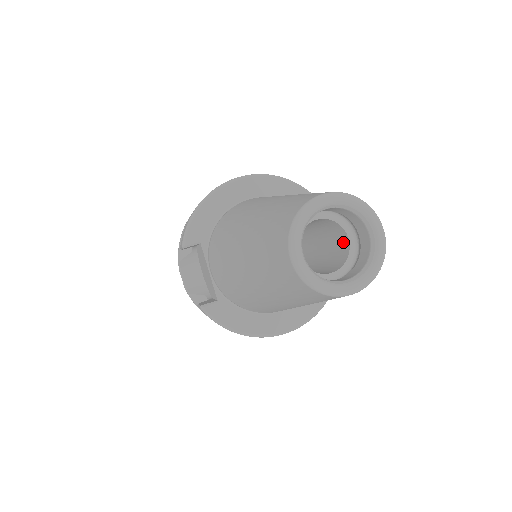
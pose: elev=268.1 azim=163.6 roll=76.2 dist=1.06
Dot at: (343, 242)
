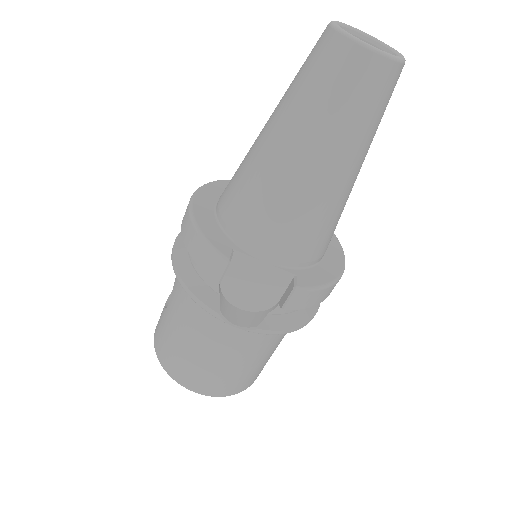
Dot at: occluded
